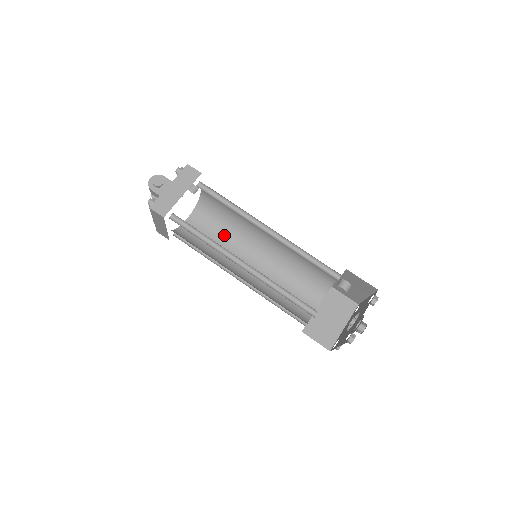
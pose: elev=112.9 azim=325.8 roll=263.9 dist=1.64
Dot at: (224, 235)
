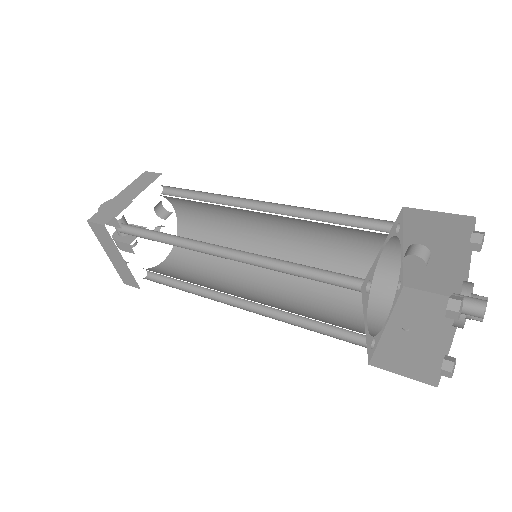
Dot at: (217, 262)
